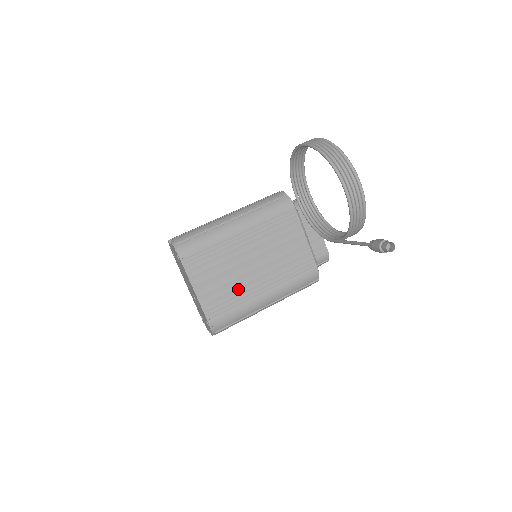
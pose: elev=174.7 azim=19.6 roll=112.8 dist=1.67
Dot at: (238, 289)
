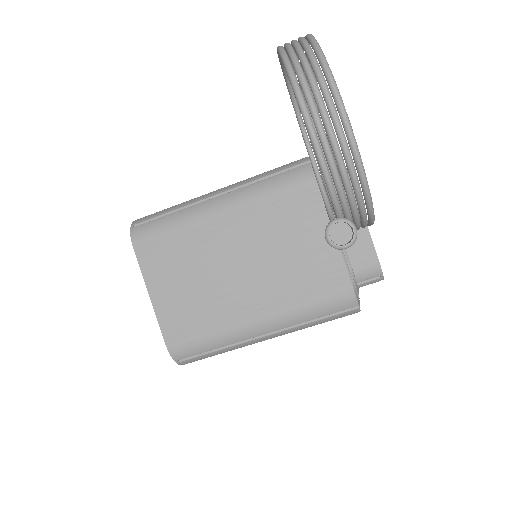
Dot at: (213, 302)
